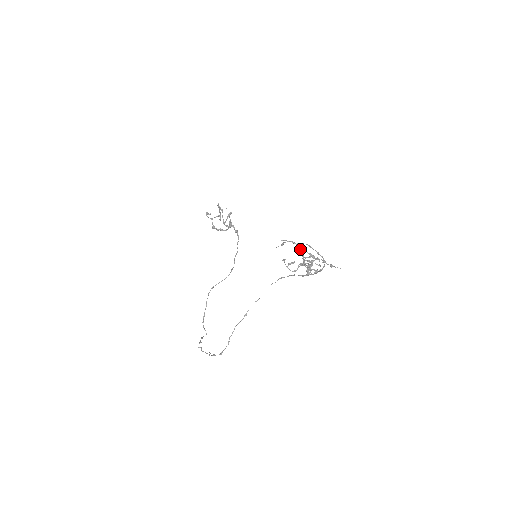
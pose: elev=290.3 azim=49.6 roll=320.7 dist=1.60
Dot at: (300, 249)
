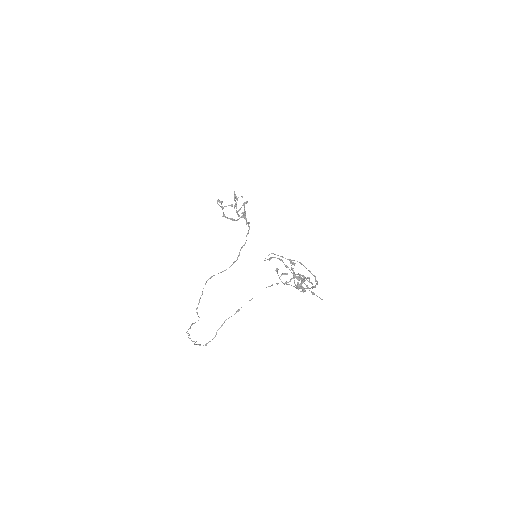
Dot at: (291, 265)
